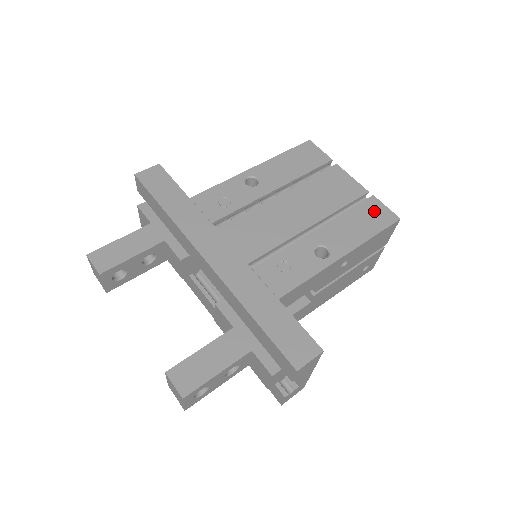
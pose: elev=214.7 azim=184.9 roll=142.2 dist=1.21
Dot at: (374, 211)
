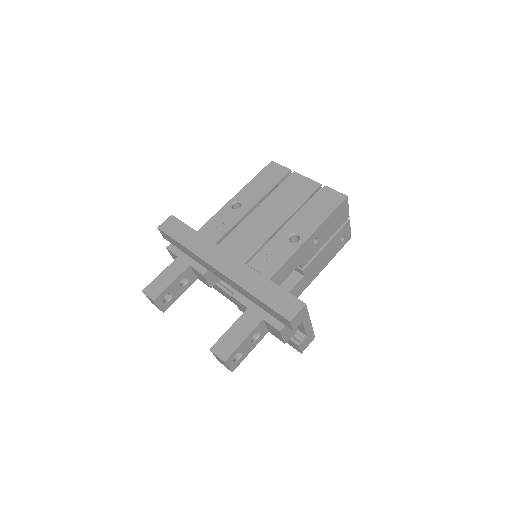
Dot at: (327, 197)
